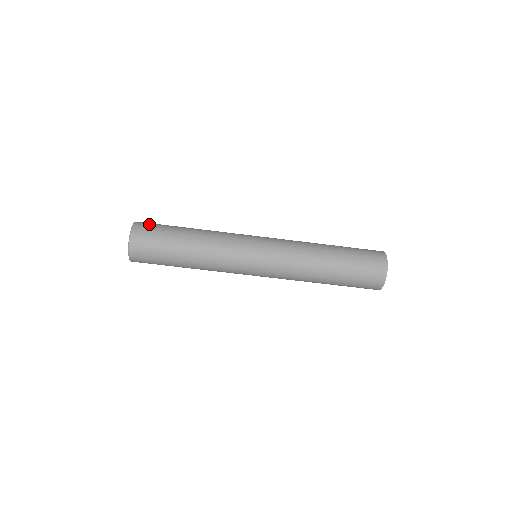
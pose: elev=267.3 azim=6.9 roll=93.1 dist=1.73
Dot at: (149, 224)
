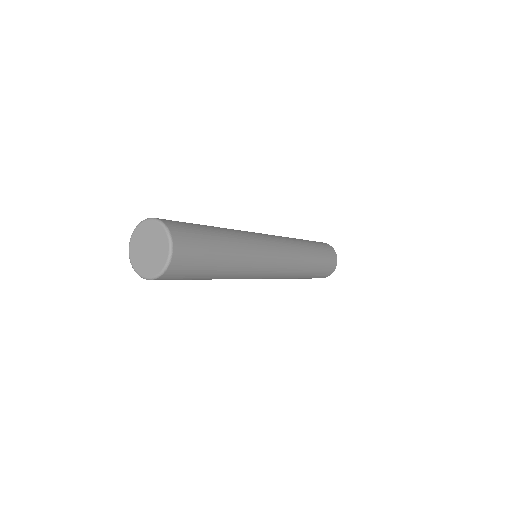
Dot at: occluded
